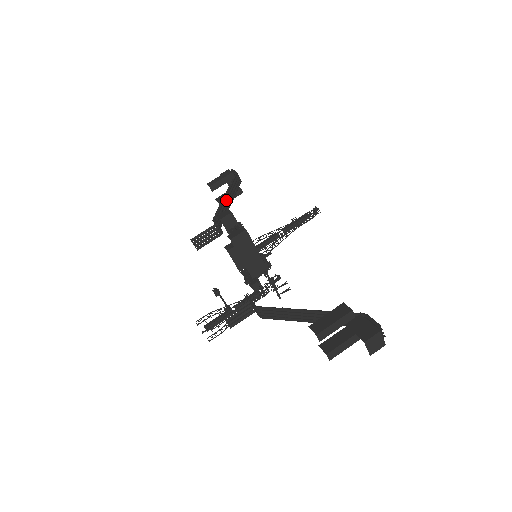
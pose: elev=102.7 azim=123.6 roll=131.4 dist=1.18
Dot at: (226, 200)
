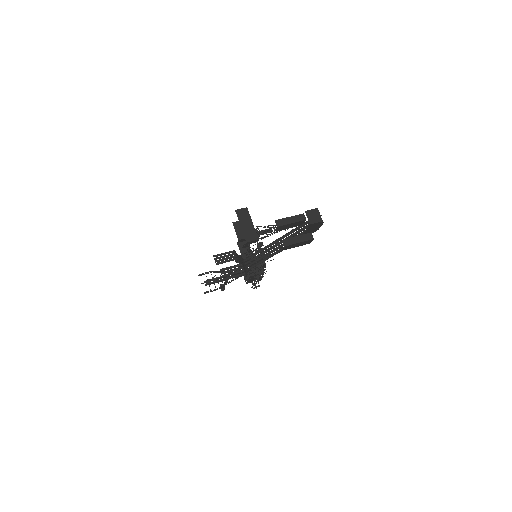
Dot at: occluded
